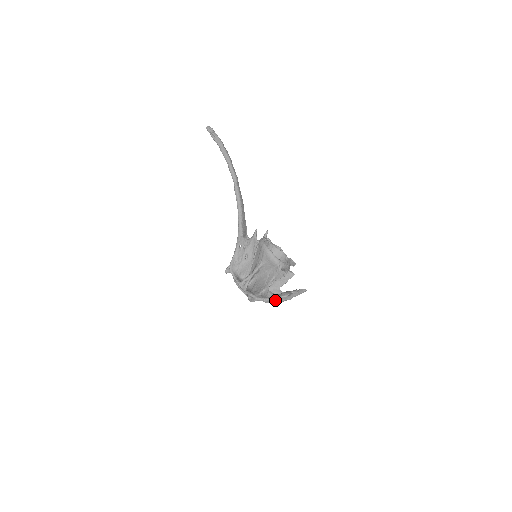
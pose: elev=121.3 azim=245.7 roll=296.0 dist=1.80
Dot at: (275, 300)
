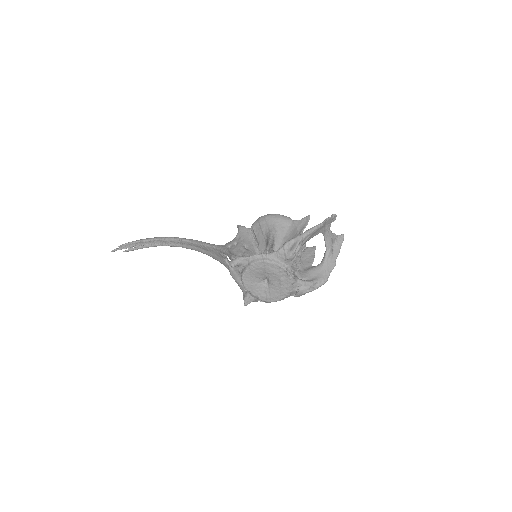
Dot at: (319, 278)
